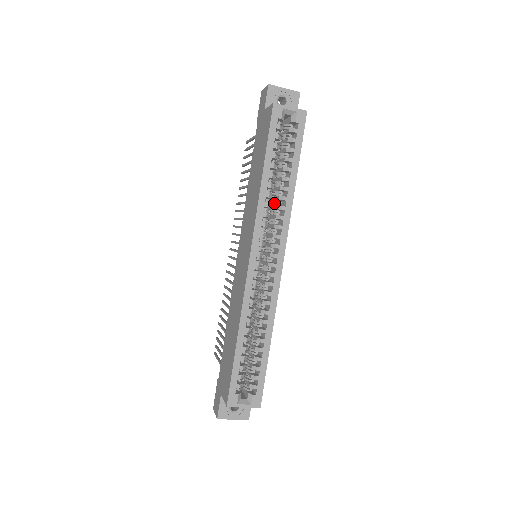
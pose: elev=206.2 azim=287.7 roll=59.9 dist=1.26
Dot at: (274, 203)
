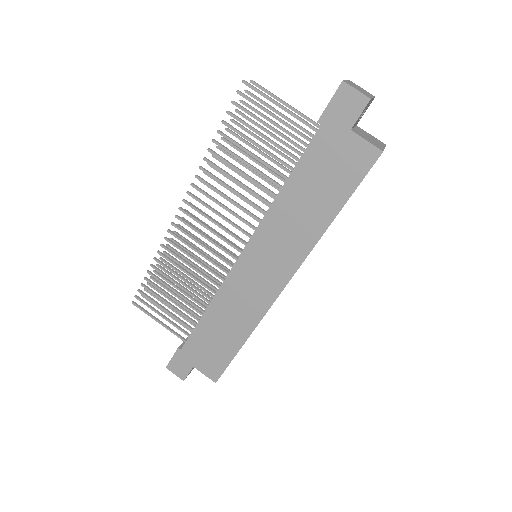
Dot at: occluded
